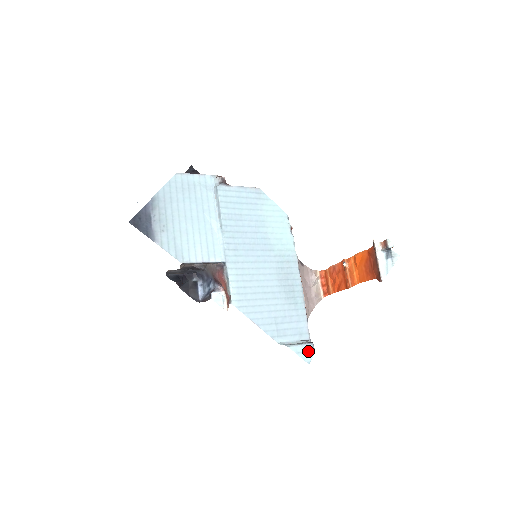
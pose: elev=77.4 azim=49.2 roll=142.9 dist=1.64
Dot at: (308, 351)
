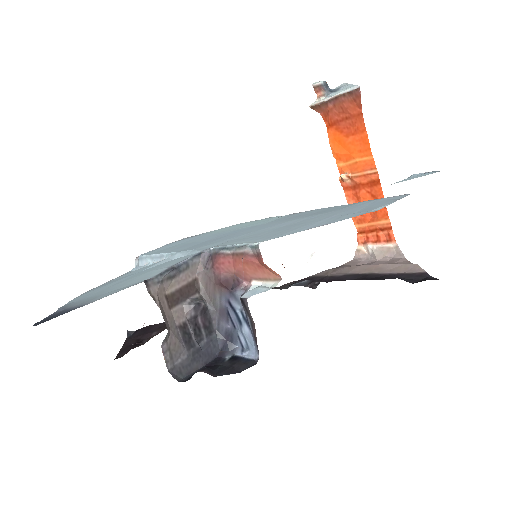
Dot at: (419, 175)
